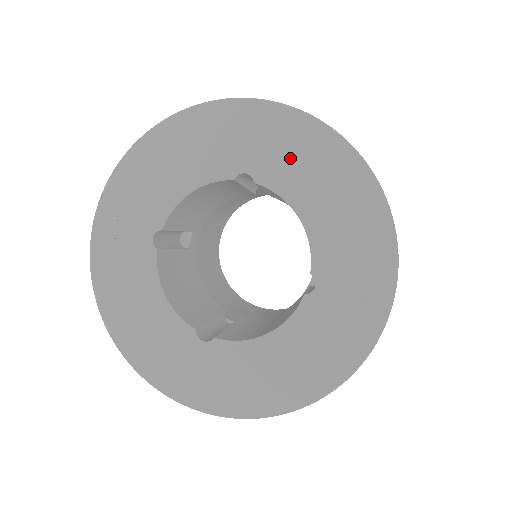
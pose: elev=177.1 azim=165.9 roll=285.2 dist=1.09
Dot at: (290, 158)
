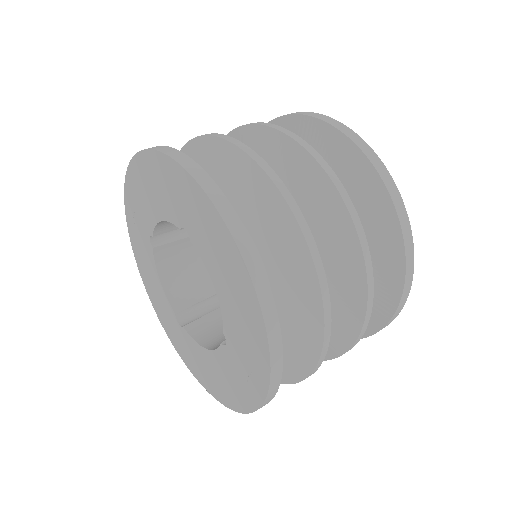
Dot at: (207, 238)
